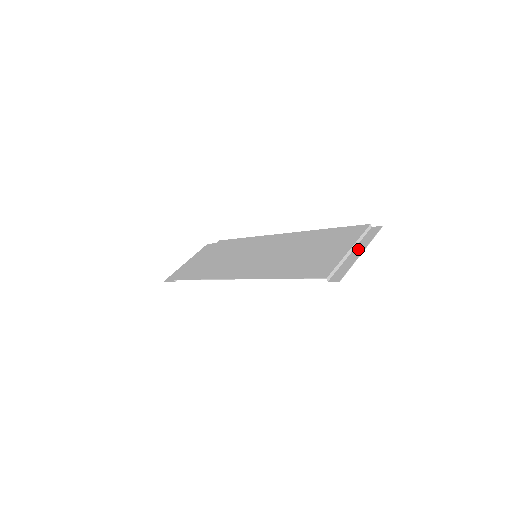
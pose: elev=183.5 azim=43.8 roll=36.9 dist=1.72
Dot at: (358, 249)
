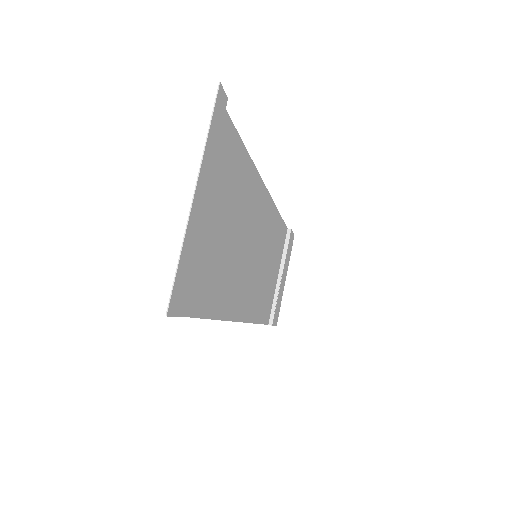
Dot at: (200, 189)
